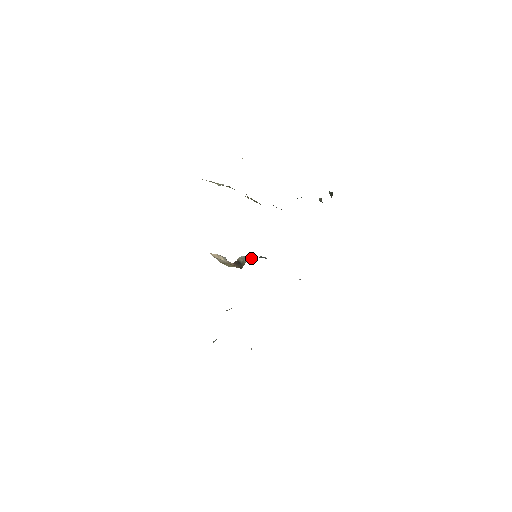
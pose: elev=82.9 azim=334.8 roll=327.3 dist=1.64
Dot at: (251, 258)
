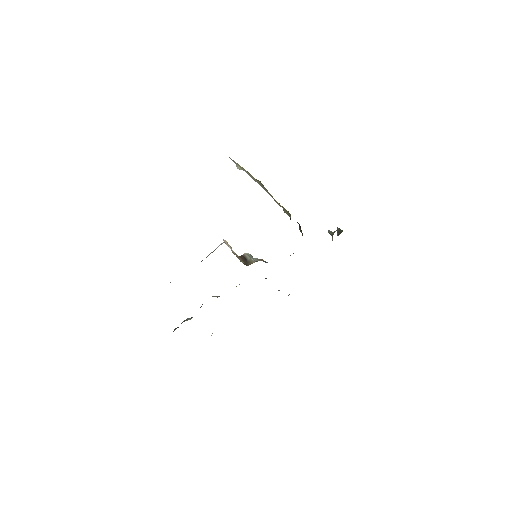
Dot at: (257, 259)
